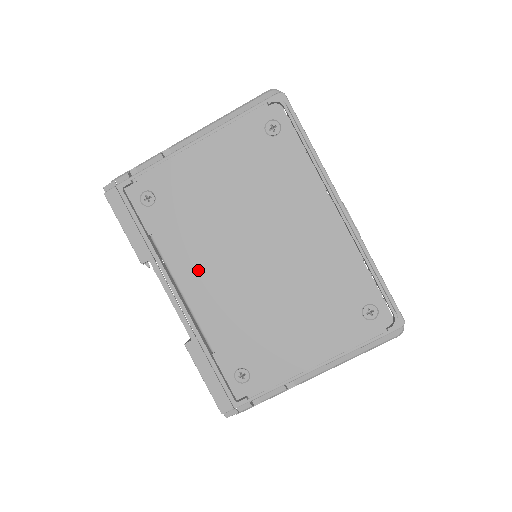
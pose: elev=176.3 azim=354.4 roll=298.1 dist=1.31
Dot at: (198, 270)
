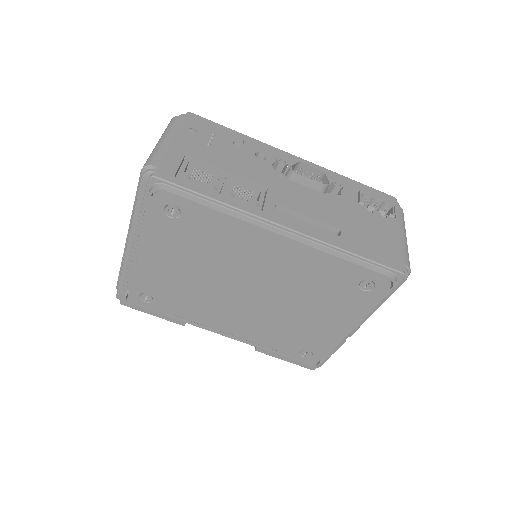
Dot at: (220, 318)
